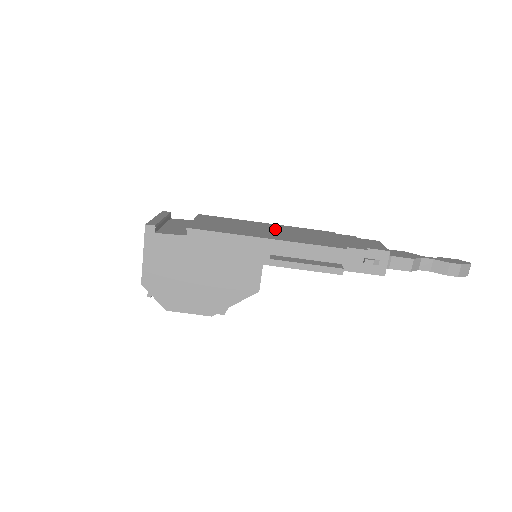
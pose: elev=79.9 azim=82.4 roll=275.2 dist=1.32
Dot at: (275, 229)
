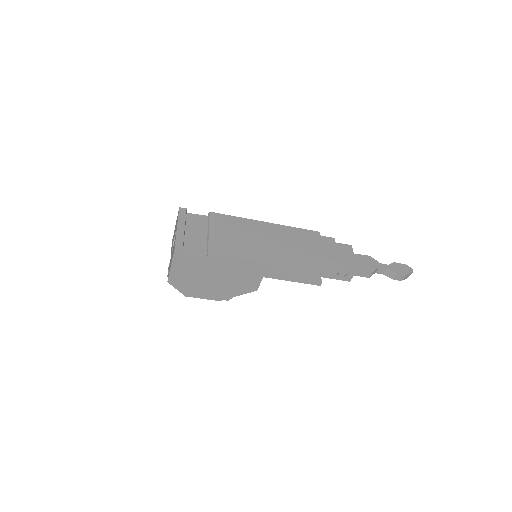
Dot at: (274, 238)
